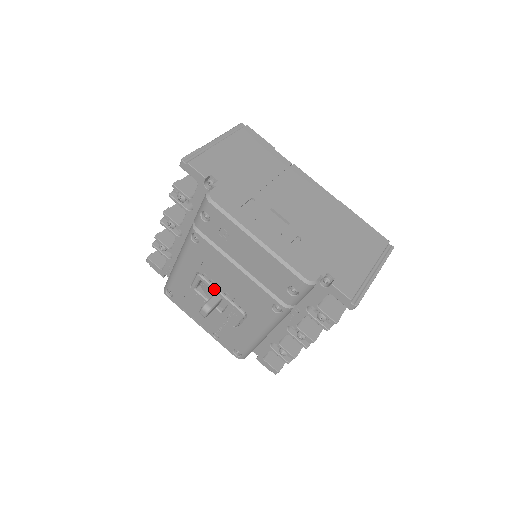
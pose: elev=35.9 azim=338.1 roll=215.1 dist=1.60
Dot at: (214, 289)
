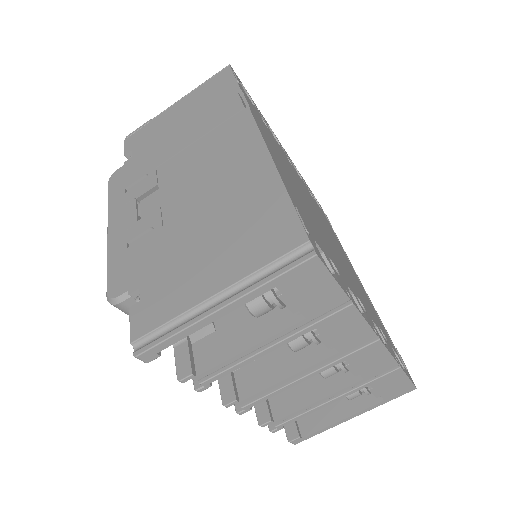
Dot at: occluded
